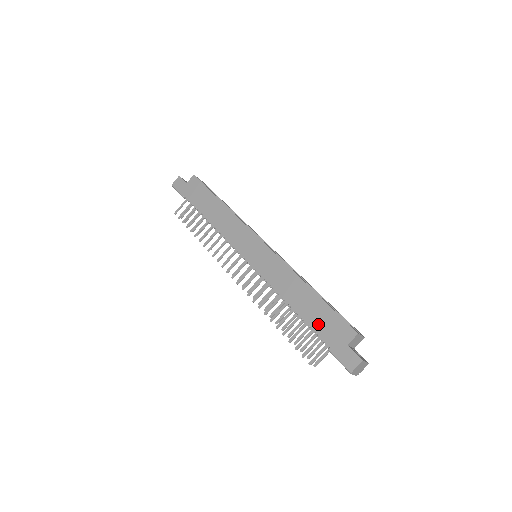
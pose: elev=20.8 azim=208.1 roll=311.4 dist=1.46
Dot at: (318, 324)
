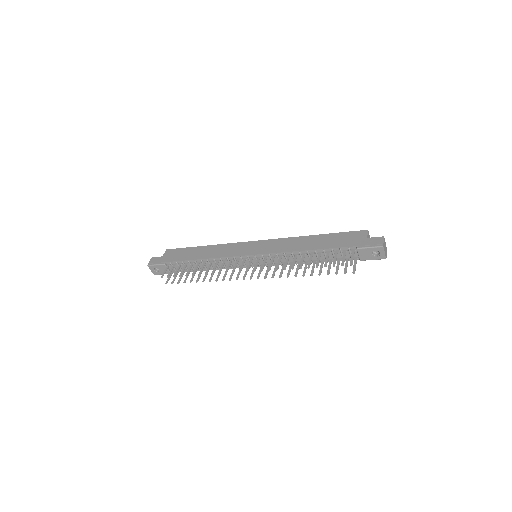
Dot at: (338, 243)
